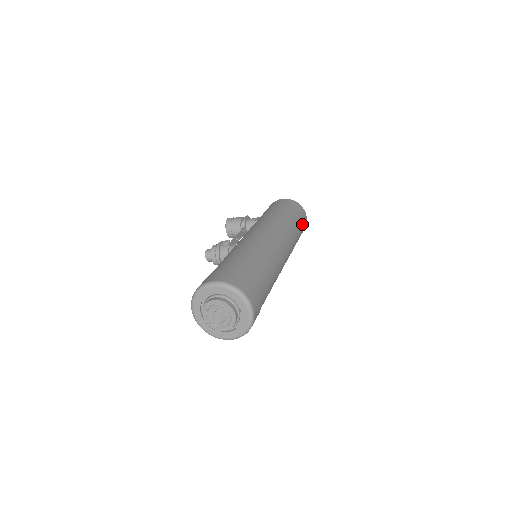
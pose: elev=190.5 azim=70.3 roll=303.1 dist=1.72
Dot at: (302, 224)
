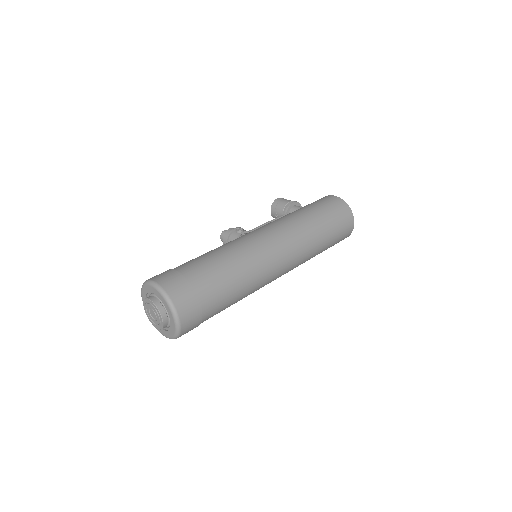
Dot at: (339, 232)
